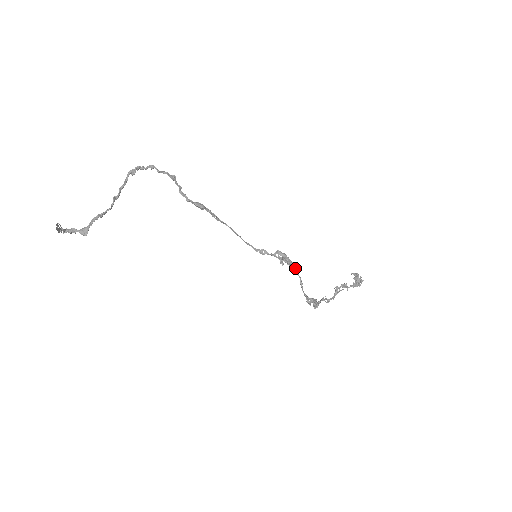
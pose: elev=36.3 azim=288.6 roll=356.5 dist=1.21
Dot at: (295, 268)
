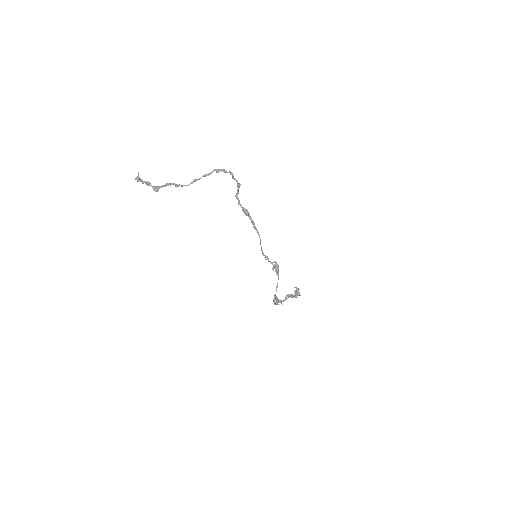
Dot at: occluded
